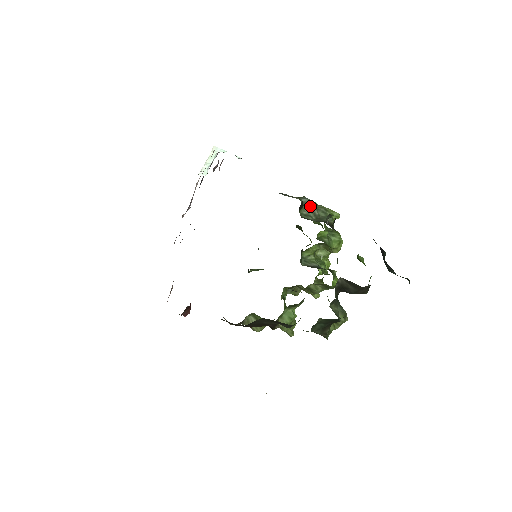
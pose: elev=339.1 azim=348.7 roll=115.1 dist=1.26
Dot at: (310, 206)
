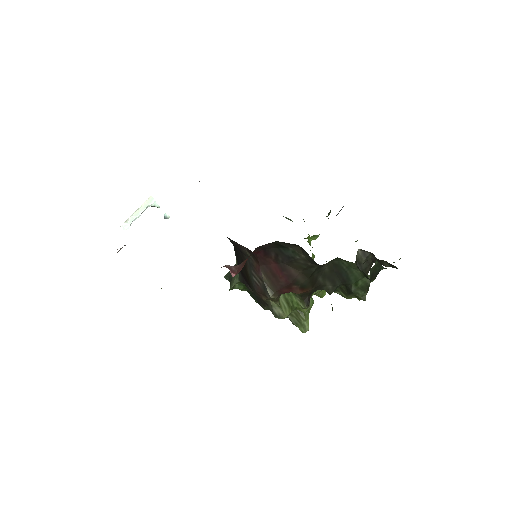
Dot at: occluded
